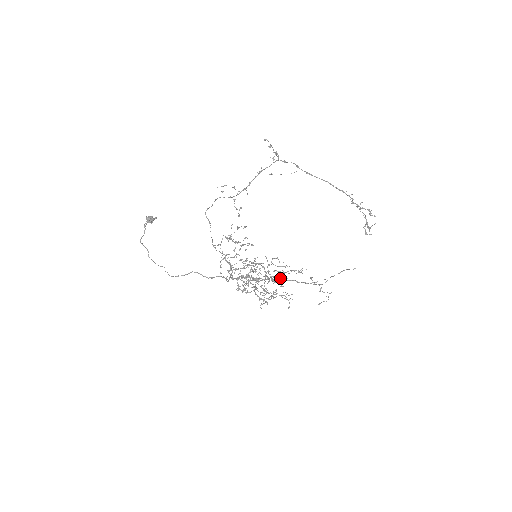
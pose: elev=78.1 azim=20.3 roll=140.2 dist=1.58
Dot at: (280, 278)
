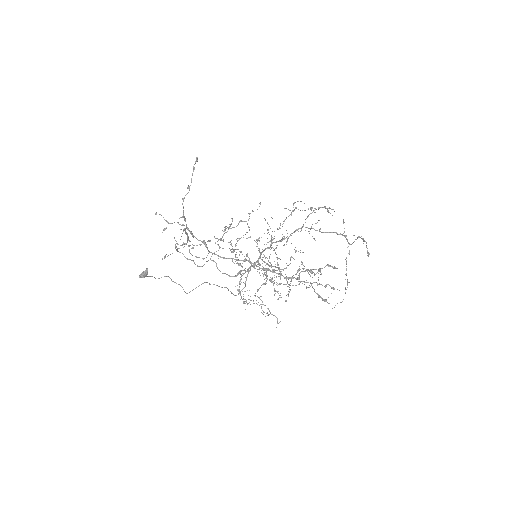
Dot at: occluded
